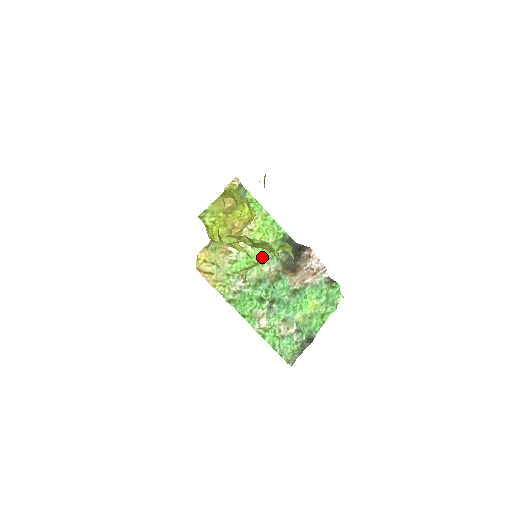
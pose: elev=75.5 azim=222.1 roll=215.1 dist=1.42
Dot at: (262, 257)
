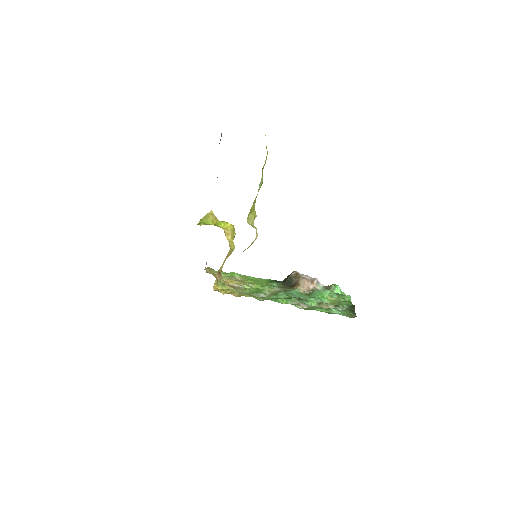
Dot at: (264, 288)
